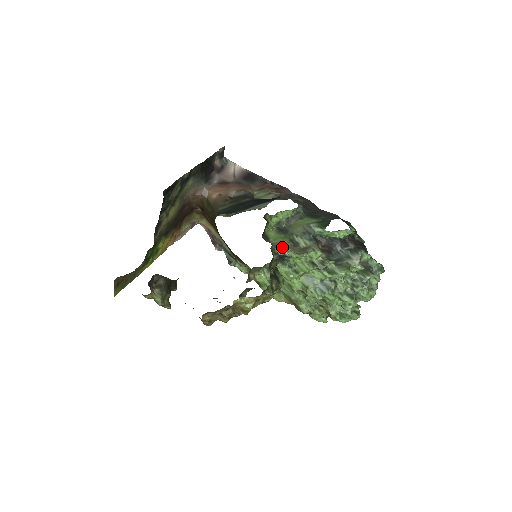
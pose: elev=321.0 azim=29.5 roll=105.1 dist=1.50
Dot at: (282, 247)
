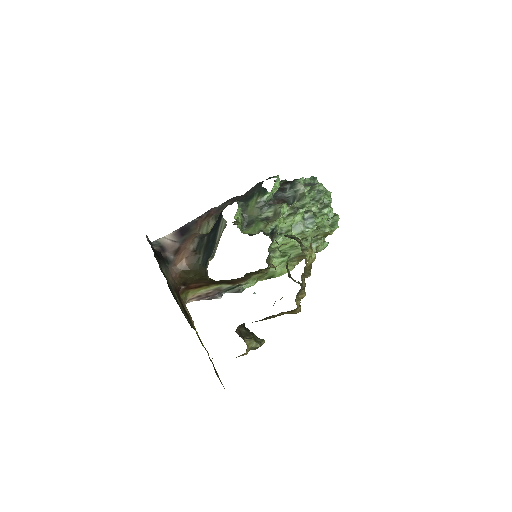
Dot at: (265, 227)
